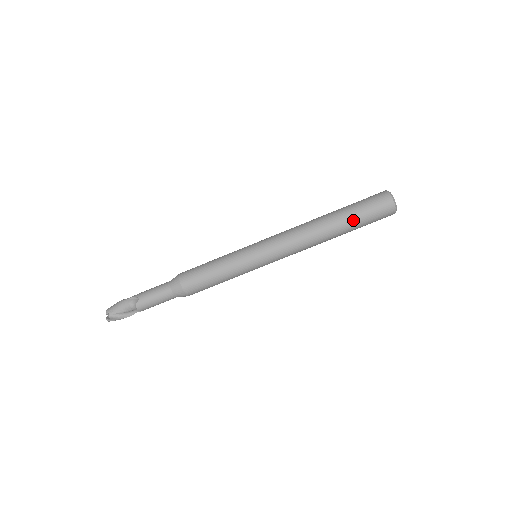
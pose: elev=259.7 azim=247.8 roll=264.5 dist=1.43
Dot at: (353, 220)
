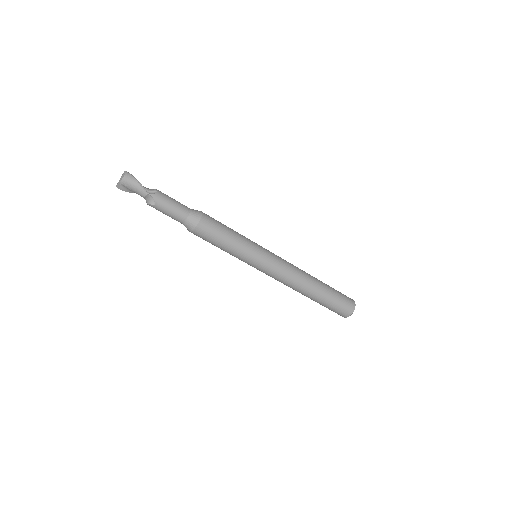
Dot at: (320, 303)
